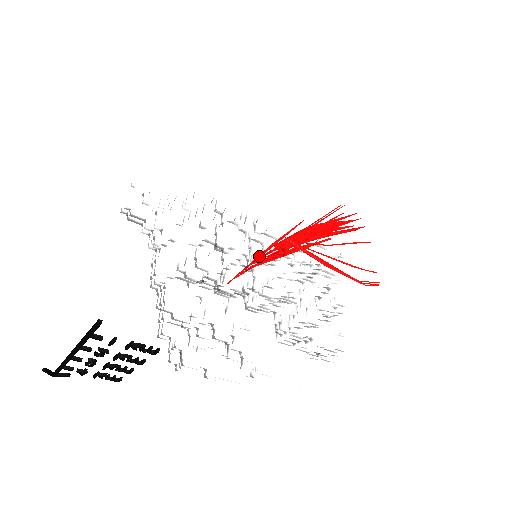
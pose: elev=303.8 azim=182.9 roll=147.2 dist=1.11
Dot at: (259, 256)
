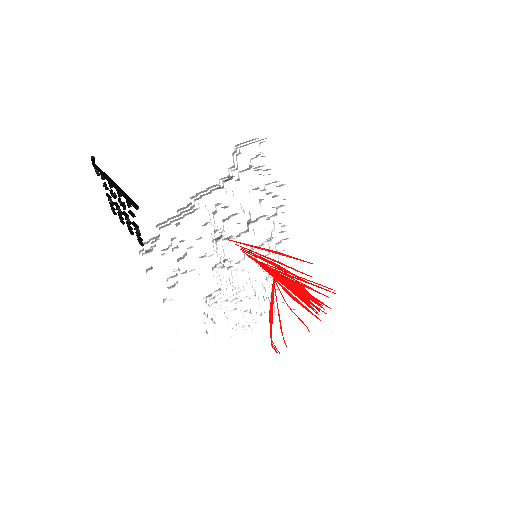
Dot at: (264, 249)
